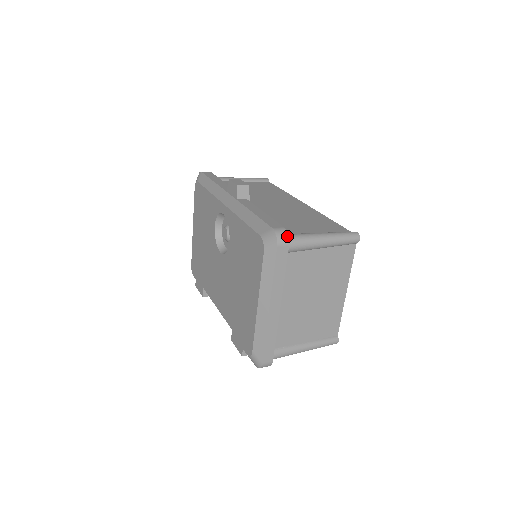
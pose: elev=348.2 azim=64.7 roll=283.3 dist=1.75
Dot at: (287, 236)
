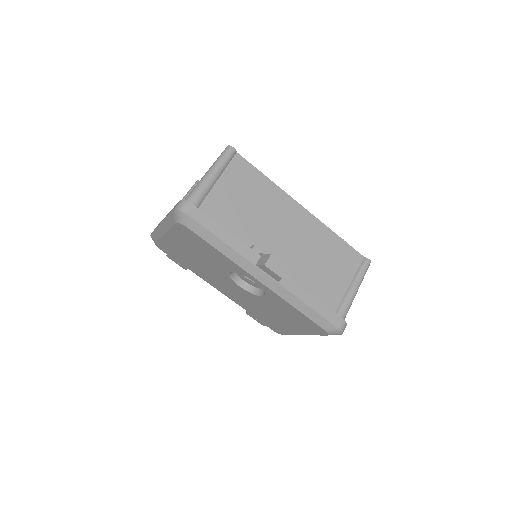
Dot at: (346, 325)
